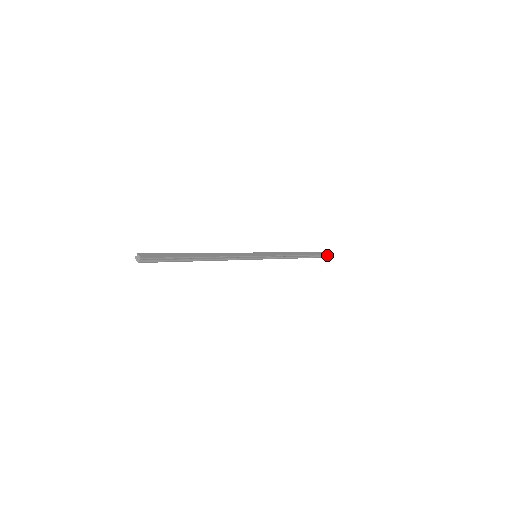
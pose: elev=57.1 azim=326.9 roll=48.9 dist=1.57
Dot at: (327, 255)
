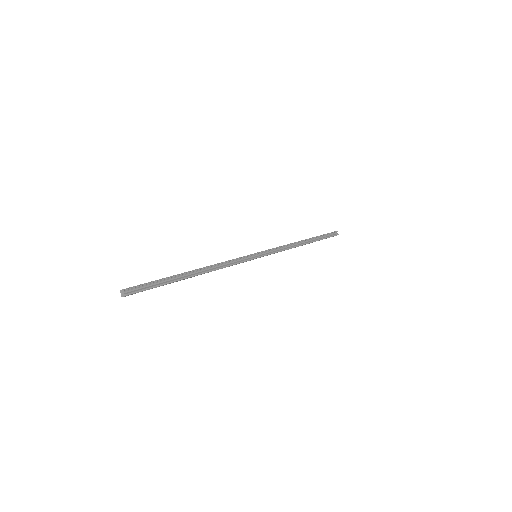
Dot at: (334, 232)
